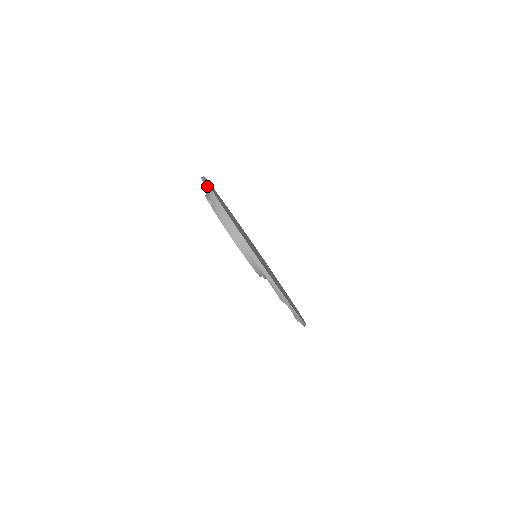
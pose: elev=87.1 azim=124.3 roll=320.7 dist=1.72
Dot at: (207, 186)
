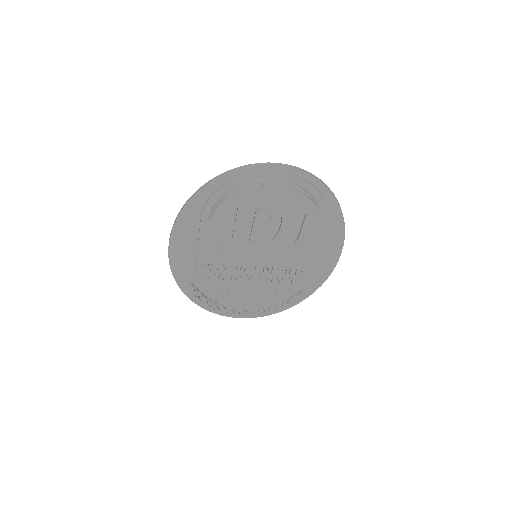
Dot at: (261, 164)
